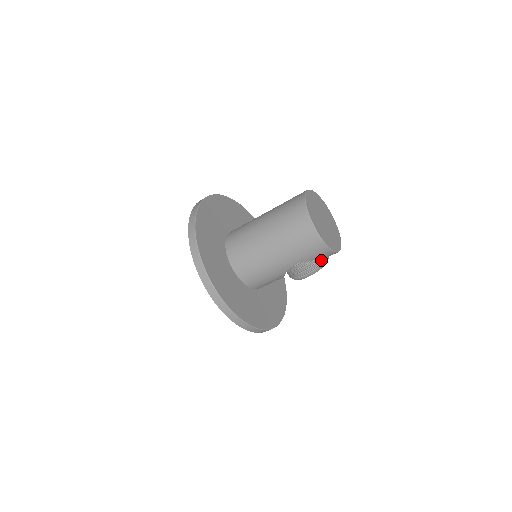
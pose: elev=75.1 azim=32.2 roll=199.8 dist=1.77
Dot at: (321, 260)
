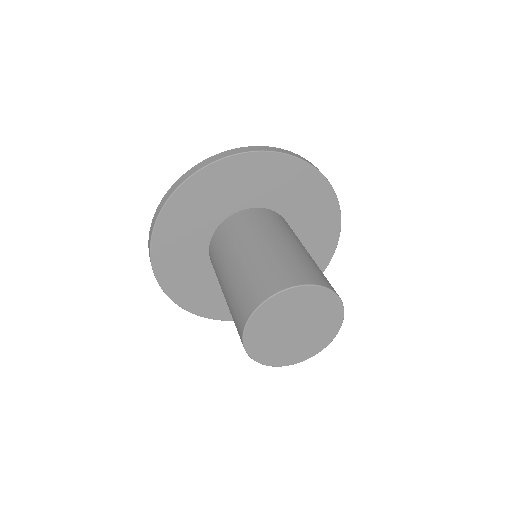
Dot at: occluded
